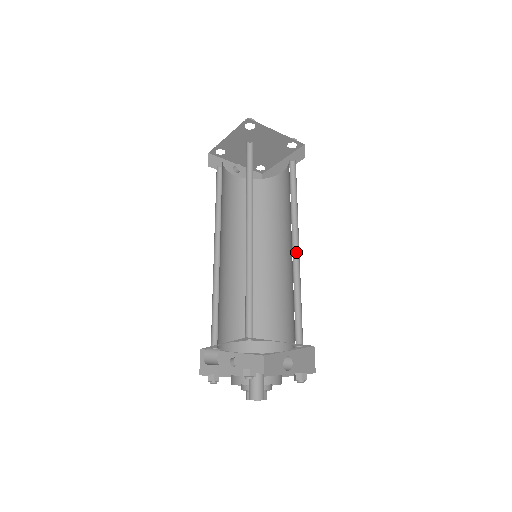
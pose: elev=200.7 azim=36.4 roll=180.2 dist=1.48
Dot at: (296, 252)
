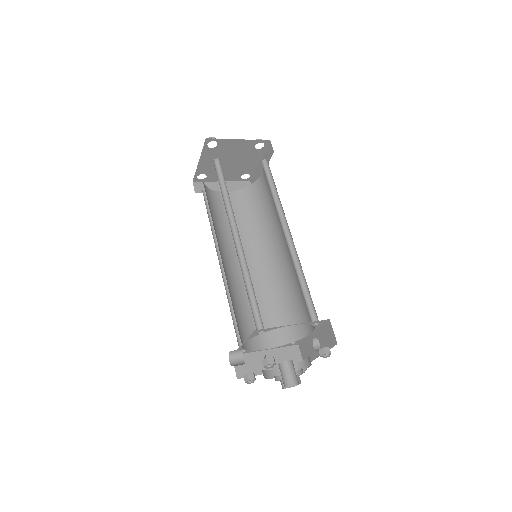
Dot at: (290, 239)
